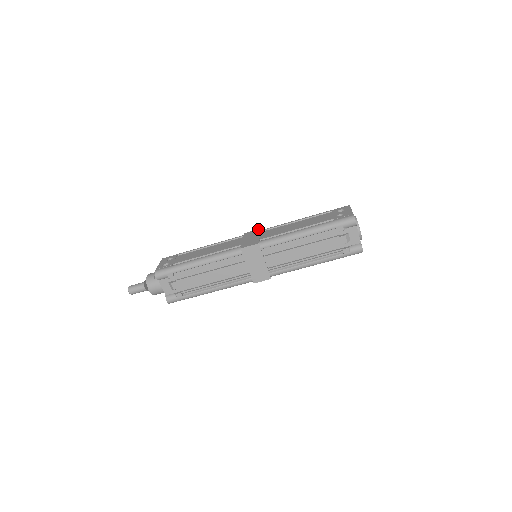
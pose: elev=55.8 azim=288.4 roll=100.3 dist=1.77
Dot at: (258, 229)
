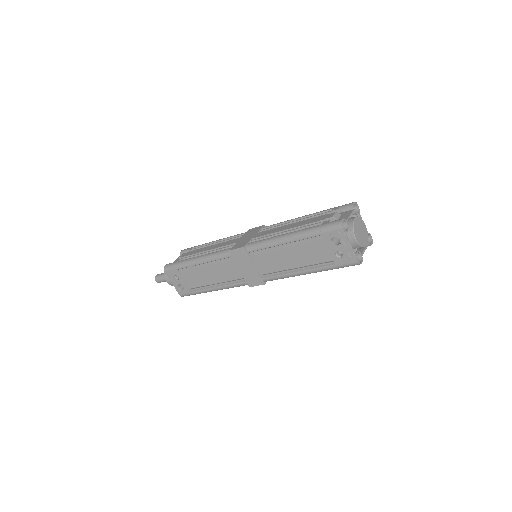
Dot at: (242, 249)
